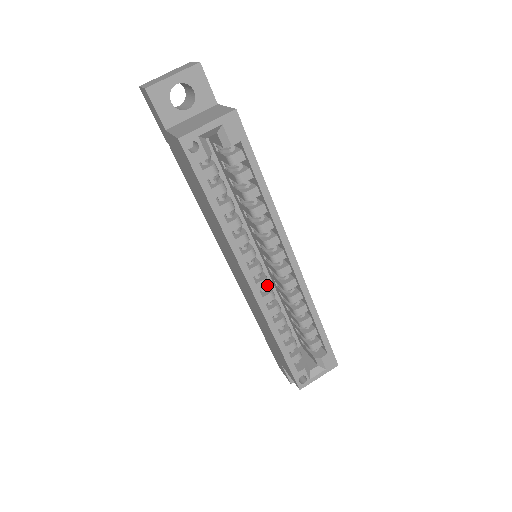
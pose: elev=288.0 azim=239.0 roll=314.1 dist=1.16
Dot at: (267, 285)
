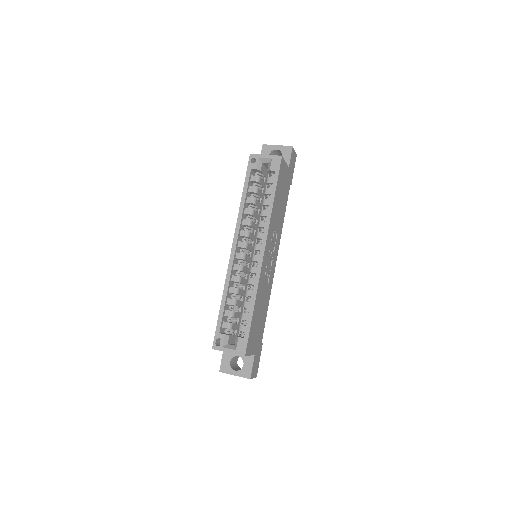
Dot at: (242, 259)
